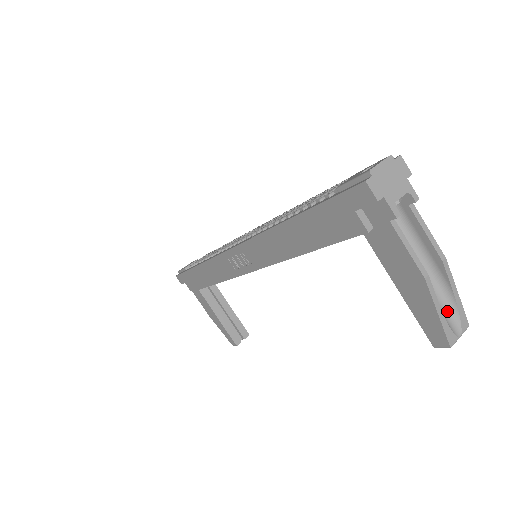
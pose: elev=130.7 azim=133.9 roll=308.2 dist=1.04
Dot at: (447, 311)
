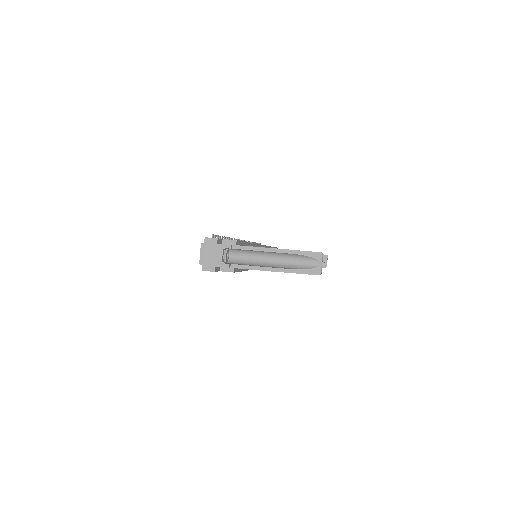
Dot at: (303, 261)
